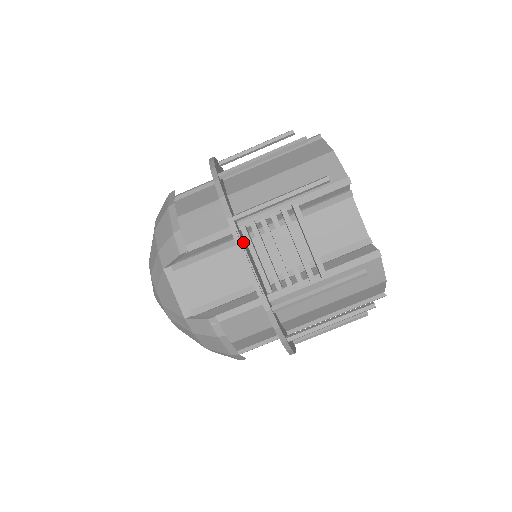
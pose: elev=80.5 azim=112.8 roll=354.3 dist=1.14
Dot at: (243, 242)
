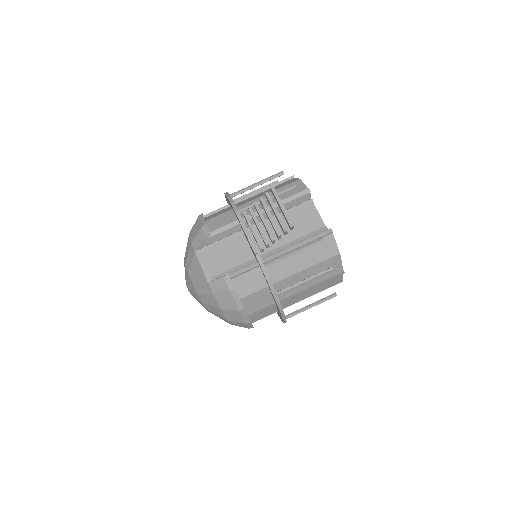
Dot at: (245, 225)
